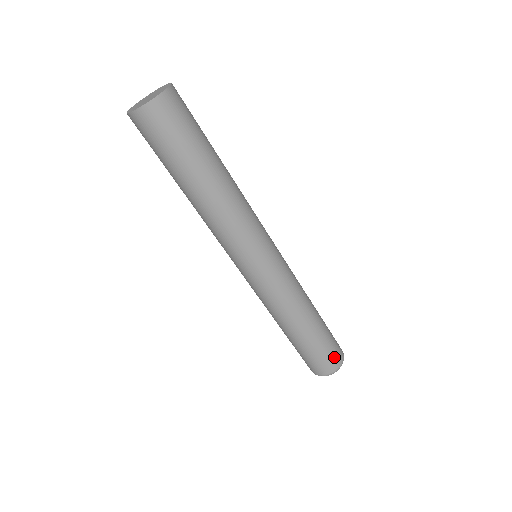
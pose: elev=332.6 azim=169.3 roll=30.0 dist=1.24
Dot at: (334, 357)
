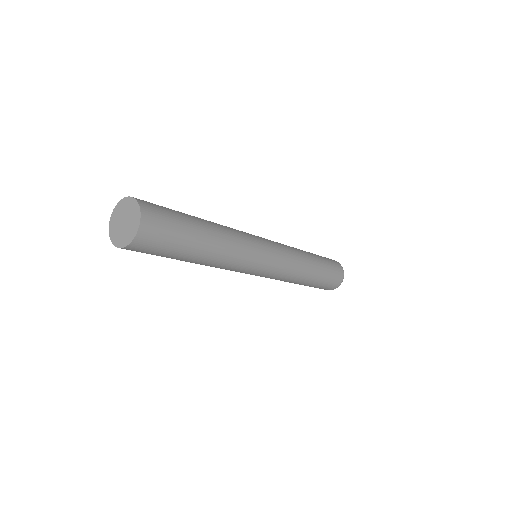
Dot at: (338, 273)
